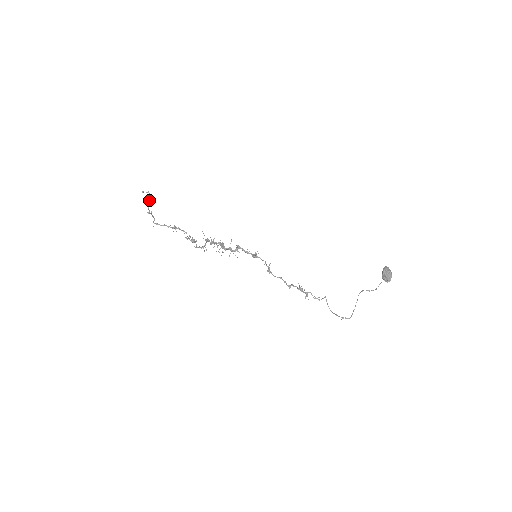
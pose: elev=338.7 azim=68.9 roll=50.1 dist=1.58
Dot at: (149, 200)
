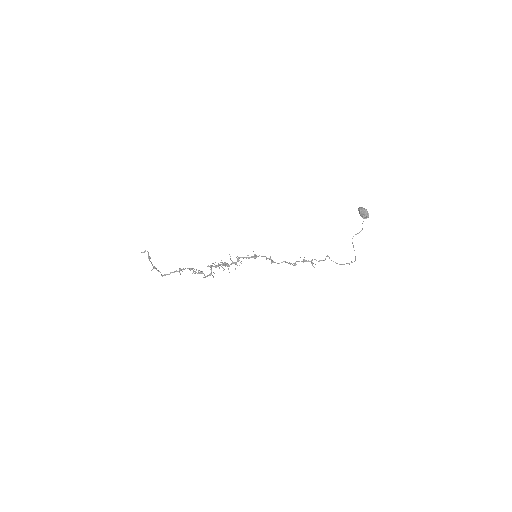
Dot at: (149, 257)
